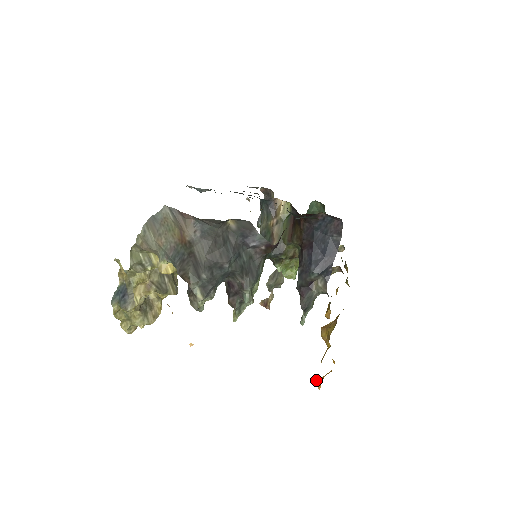
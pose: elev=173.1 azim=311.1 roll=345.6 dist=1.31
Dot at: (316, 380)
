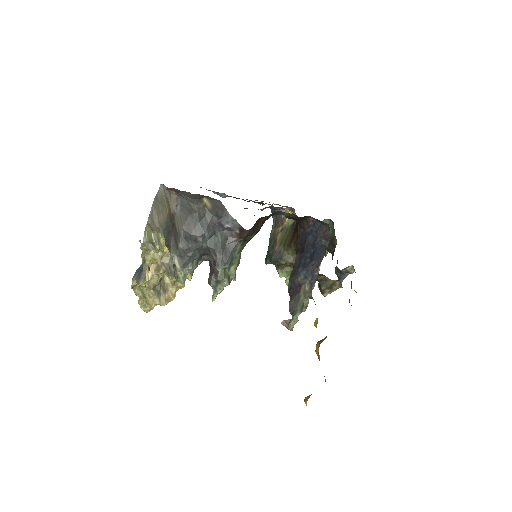
Dot at: occluded
